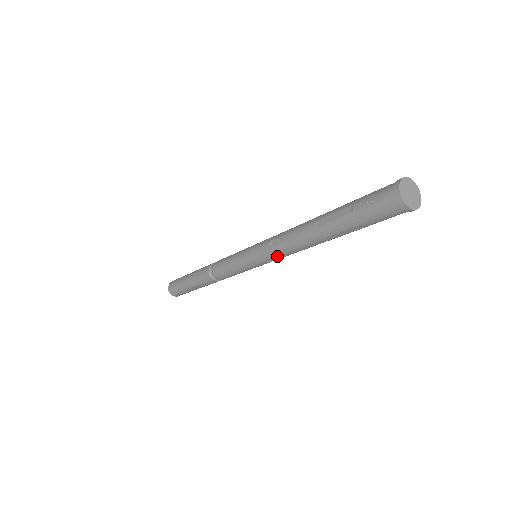
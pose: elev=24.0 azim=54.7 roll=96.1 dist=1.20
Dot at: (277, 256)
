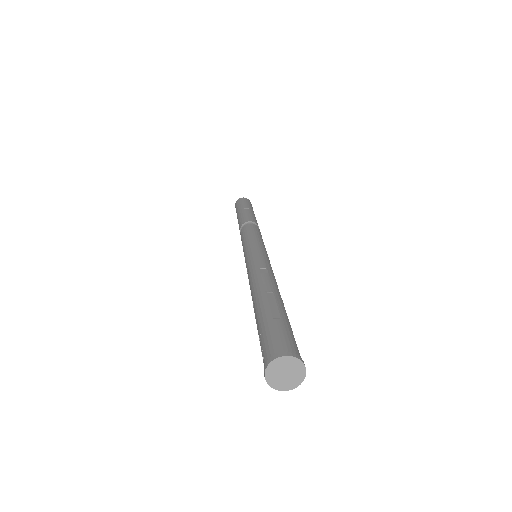
Dot at: occluded
